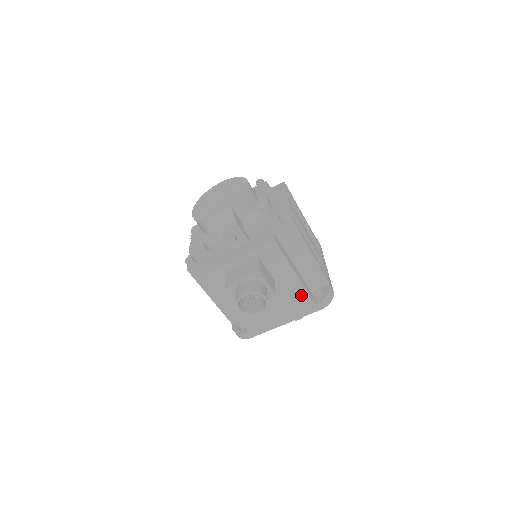
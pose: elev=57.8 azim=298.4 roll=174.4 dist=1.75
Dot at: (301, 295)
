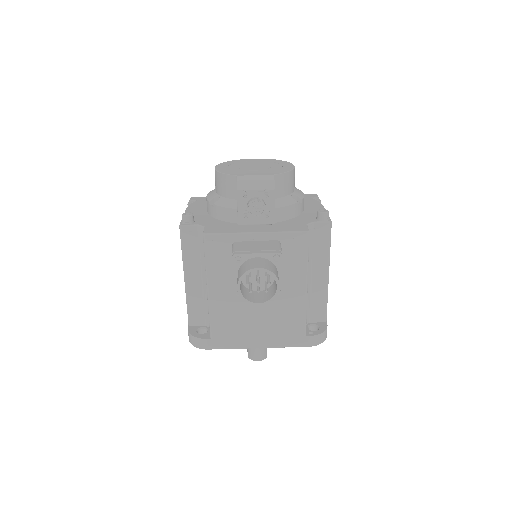
Dot at: (298, 316)
